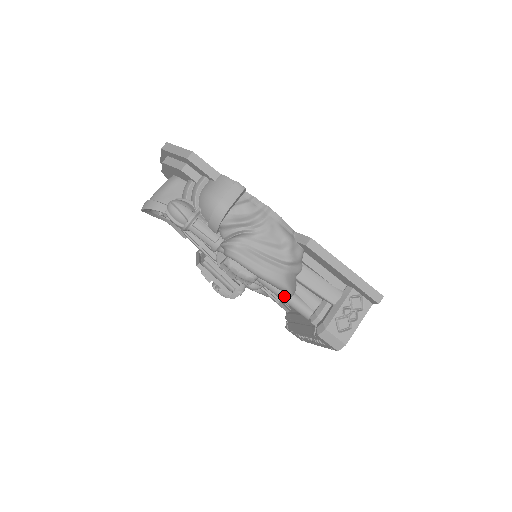
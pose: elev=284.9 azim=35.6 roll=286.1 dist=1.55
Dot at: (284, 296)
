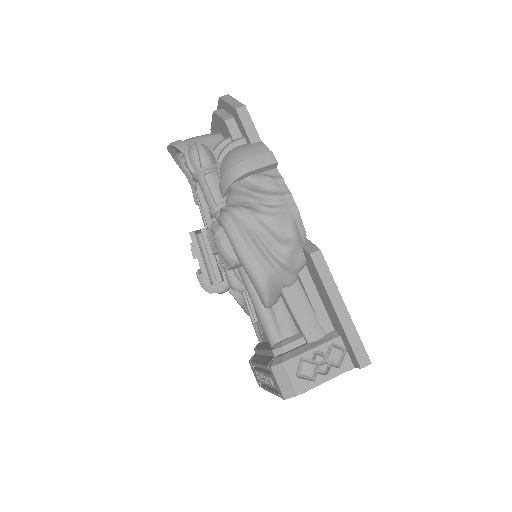
Dot at: (258, 303)
